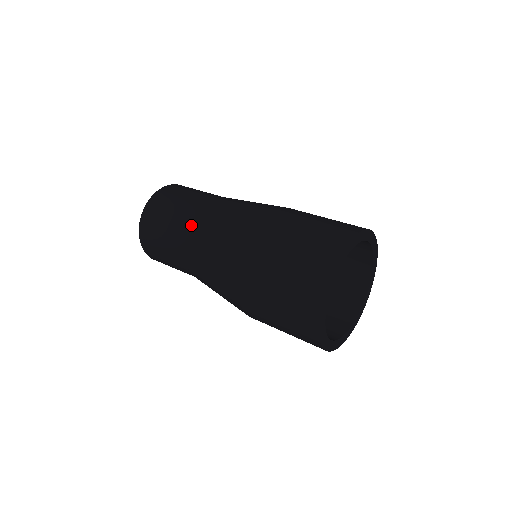
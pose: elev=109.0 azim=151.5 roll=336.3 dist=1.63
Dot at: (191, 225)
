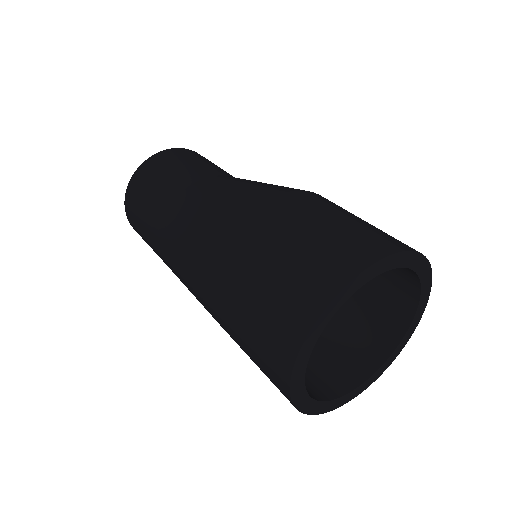
Dot at: occluded
